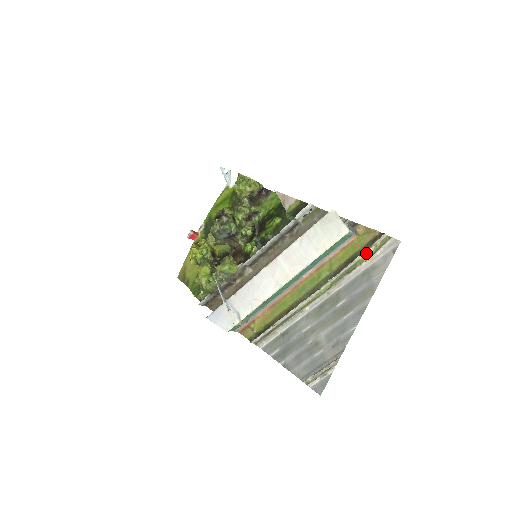
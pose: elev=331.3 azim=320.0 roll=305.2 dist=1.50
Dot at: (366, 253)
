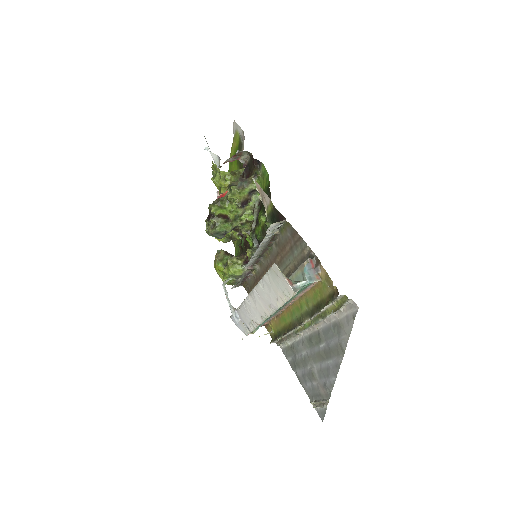
Dot at: (331, 305)
